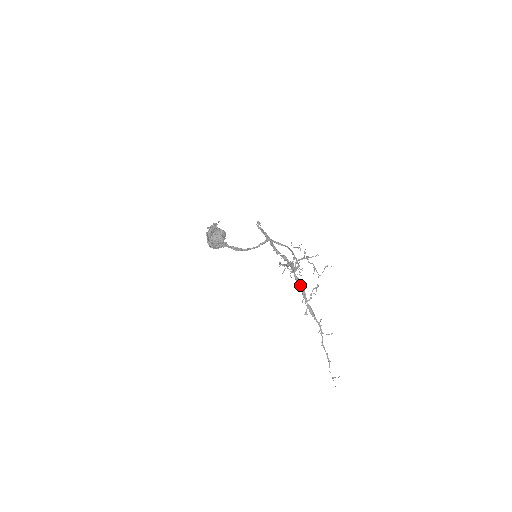
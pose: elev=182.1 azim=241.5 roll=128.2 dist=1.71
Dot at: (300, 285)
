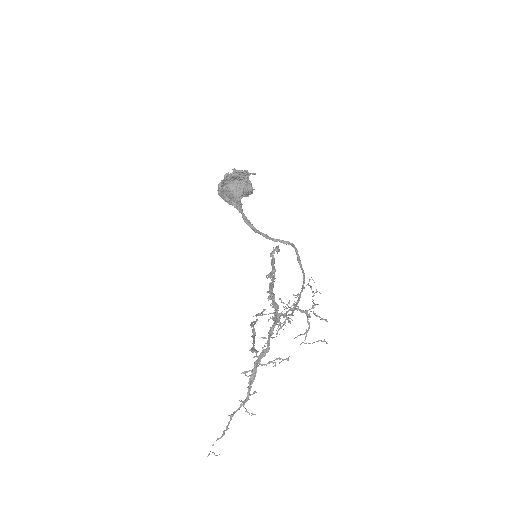
Dot at: (268, 342)
